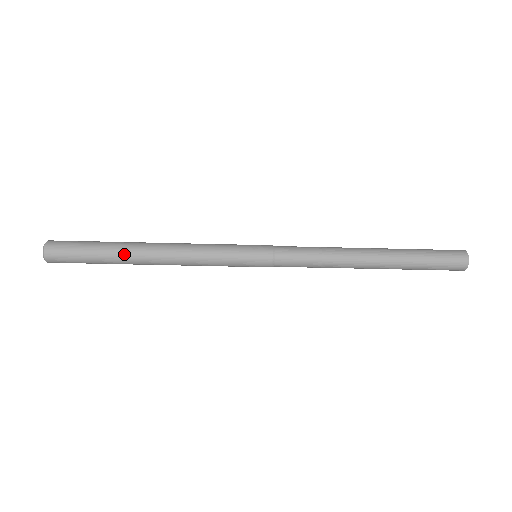
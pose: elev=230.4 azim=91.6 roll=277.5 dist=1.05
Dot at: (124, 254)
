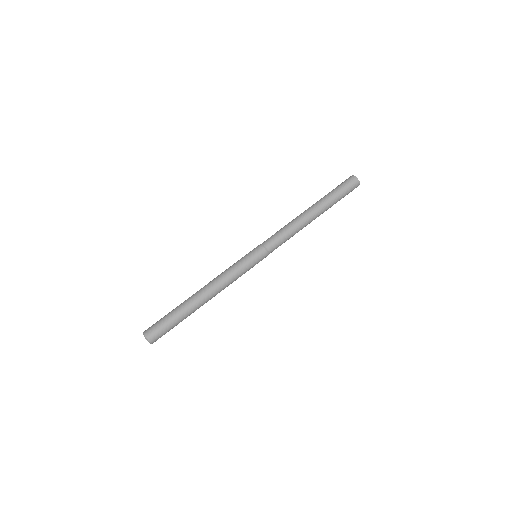
Dot at: (186, 301)
